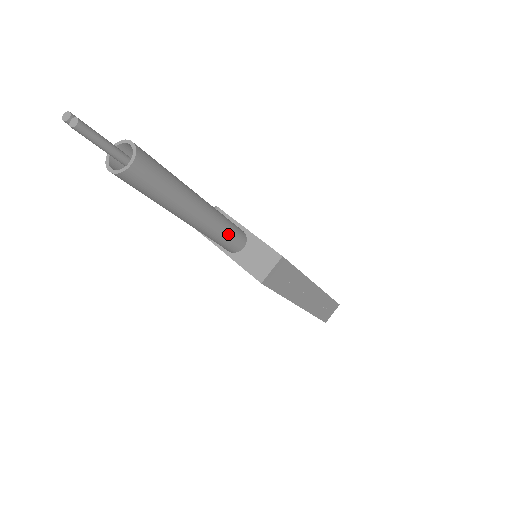
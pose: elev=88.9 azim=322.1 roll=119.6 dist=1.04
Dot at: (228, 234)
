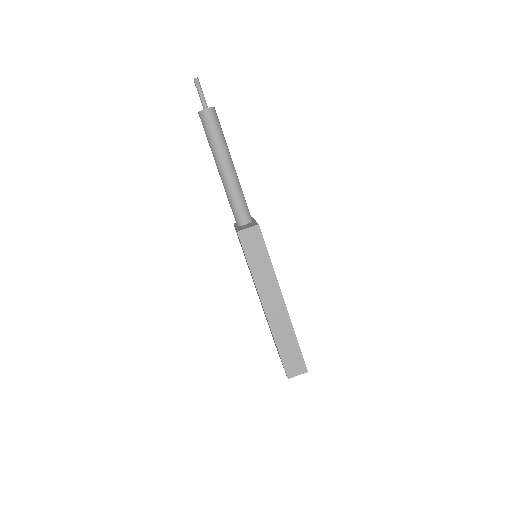
Dot at: (239, 201)
